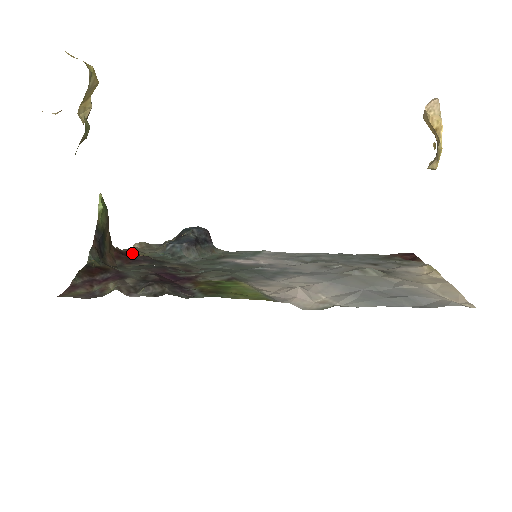
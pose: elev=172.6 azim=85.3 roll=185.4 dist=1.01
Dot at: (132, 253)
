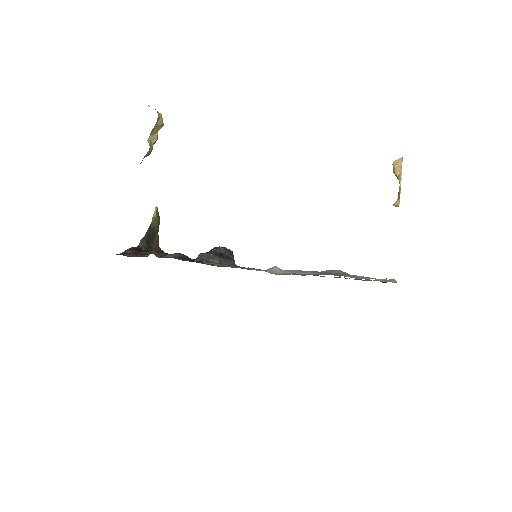
Dot at: occluded
